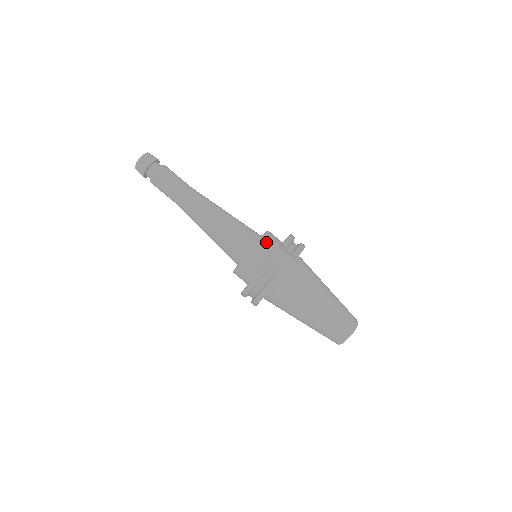
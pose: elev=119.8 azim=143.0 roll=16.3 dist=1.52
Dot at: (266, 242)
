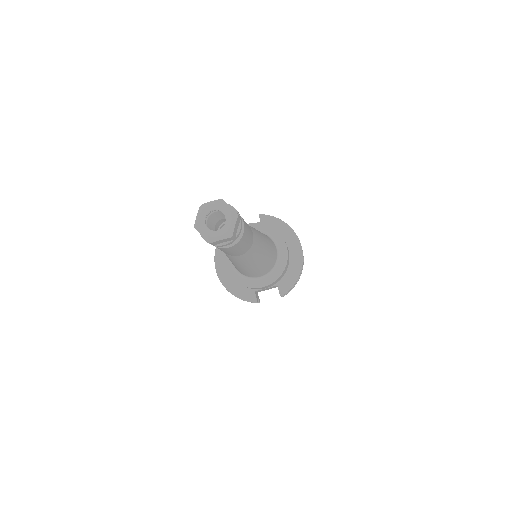
Dot at: occluded
